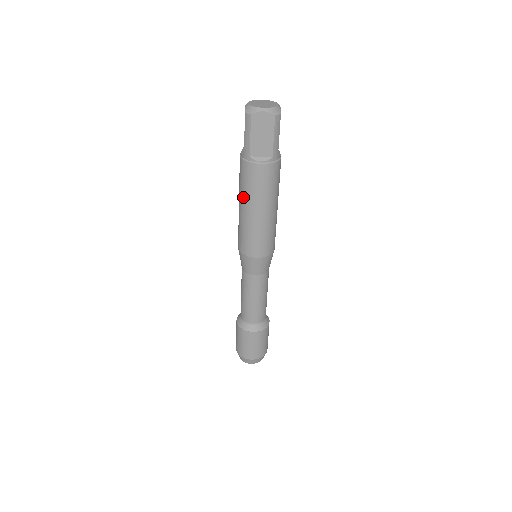
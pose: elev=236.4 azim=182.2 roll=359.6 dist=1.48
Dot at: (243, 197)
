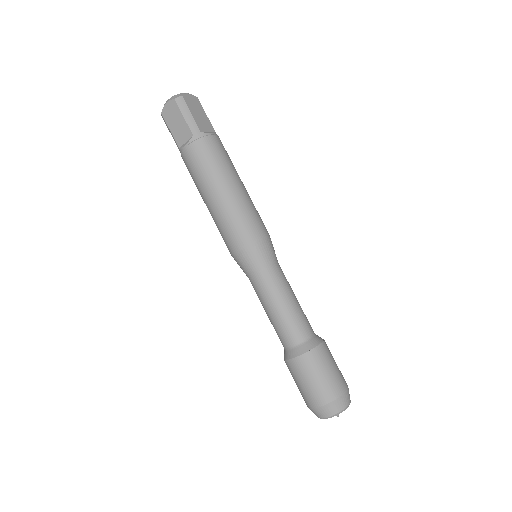
Dot at: (199, 192)
